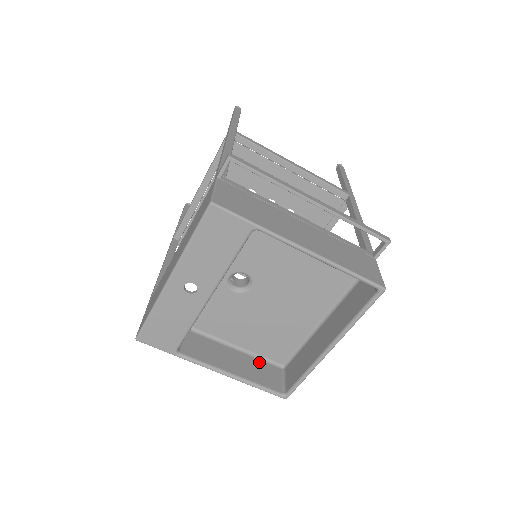
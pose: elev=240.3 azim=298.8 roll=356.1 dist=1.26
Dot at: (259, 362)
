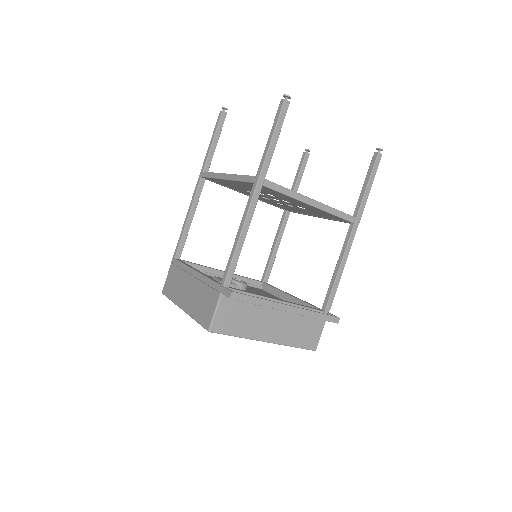
Dot at: occluded
